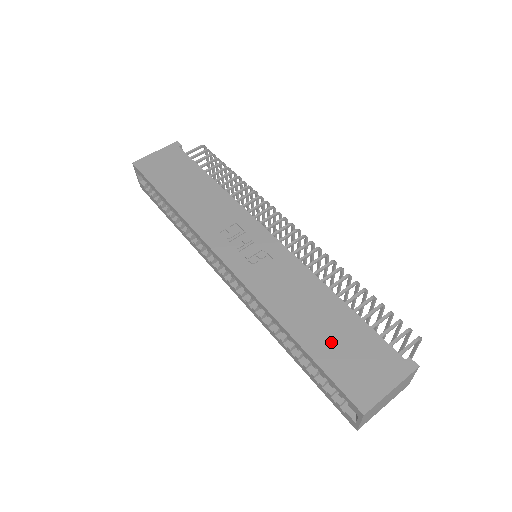
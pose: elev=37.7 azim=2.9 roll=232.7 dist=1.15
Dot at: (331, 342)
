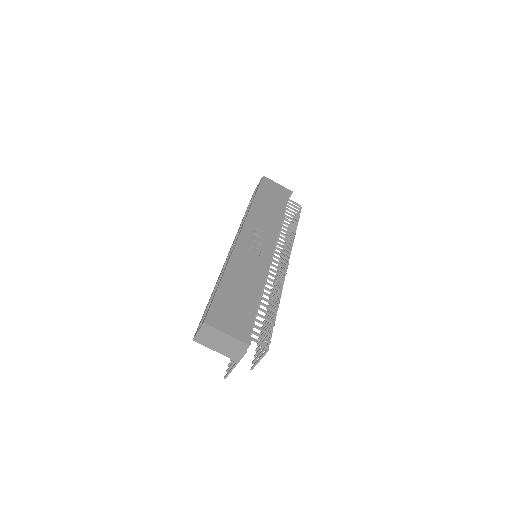
Dot at: (233, 297)
